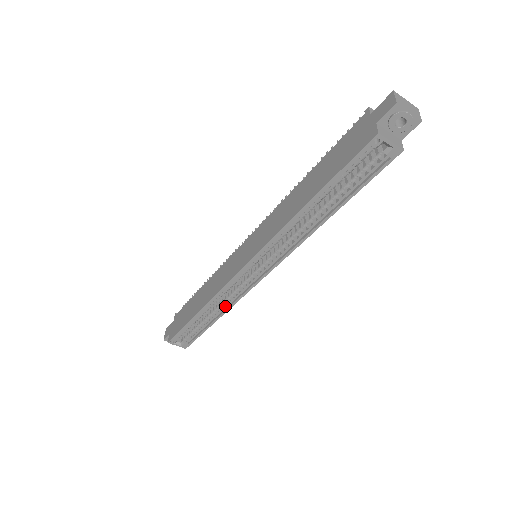
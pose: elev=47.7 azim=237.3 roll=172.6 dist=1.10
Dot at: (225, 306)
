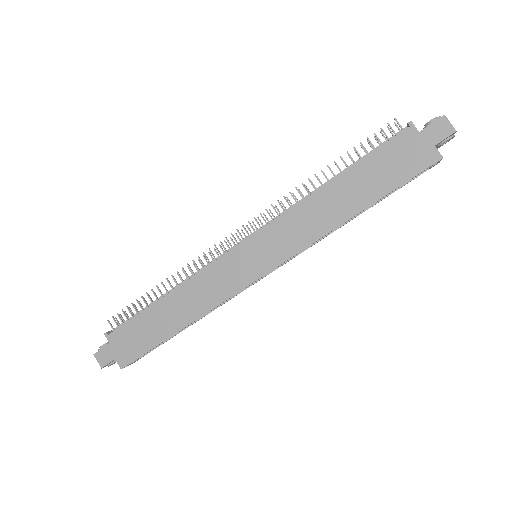
Dot at: occluded
